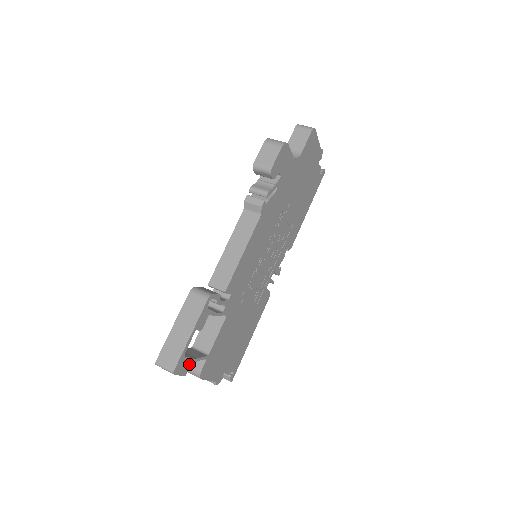
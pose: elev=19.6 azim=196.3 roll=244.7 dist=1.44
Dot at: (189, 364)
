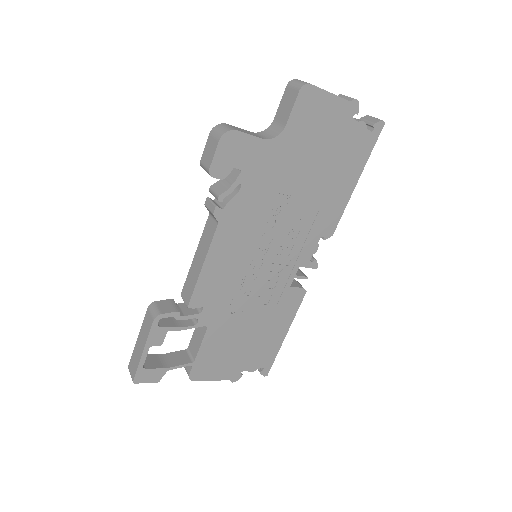
Dot at: (159, 373)
